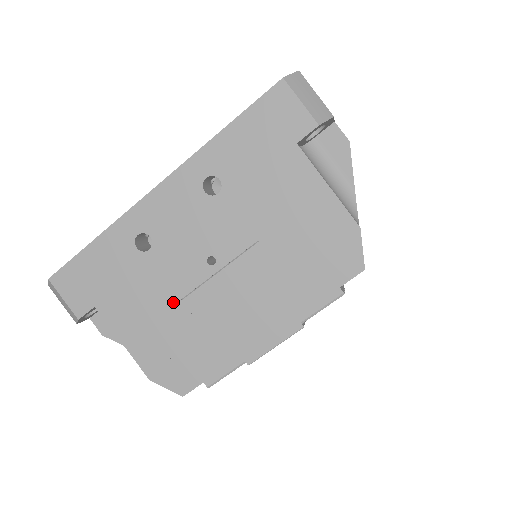
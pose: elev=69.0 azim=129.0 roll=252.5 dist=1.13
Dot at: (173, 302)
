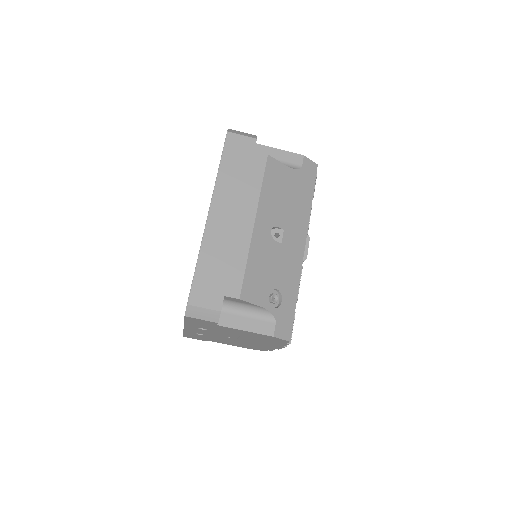
Dot at: occluded
